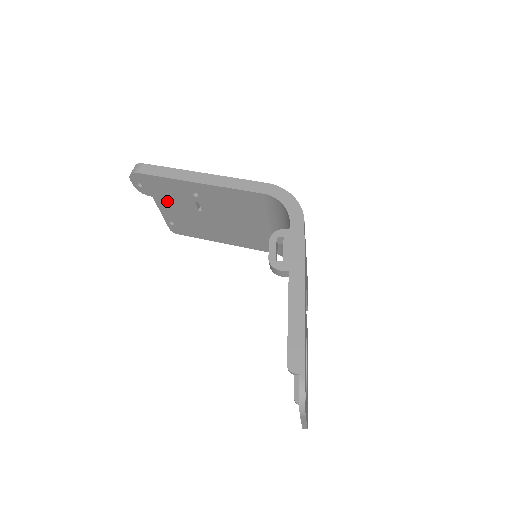
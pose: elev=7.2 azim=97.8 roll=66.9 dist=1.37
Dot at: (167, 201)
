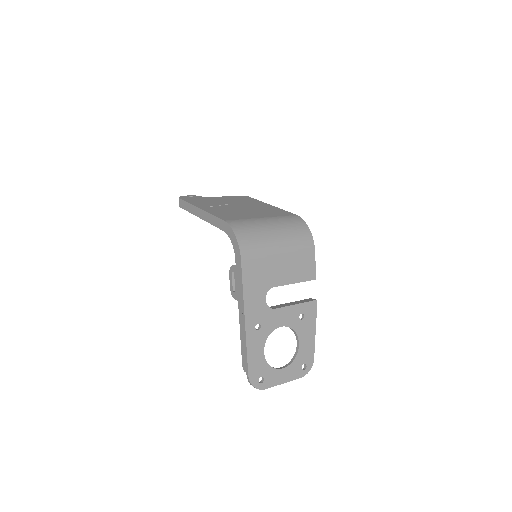
Dot at: occluded
